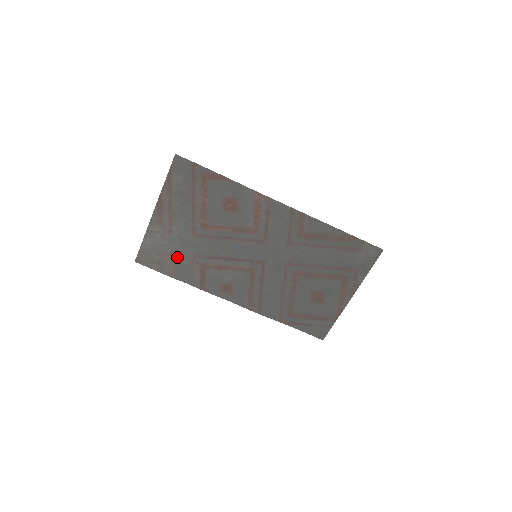
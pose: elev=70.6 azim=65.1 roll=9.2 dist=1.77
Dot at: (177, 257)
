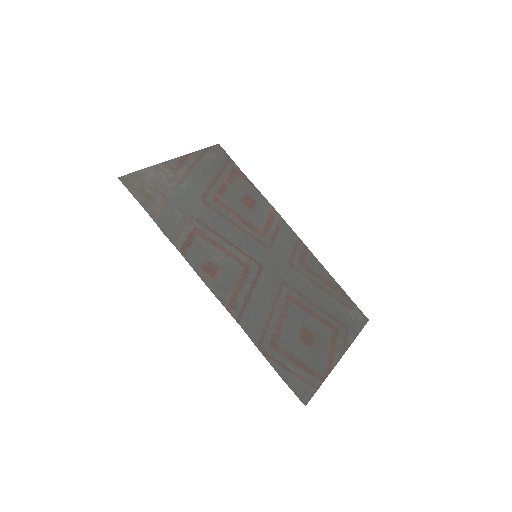
Dot at: (172, 205)
